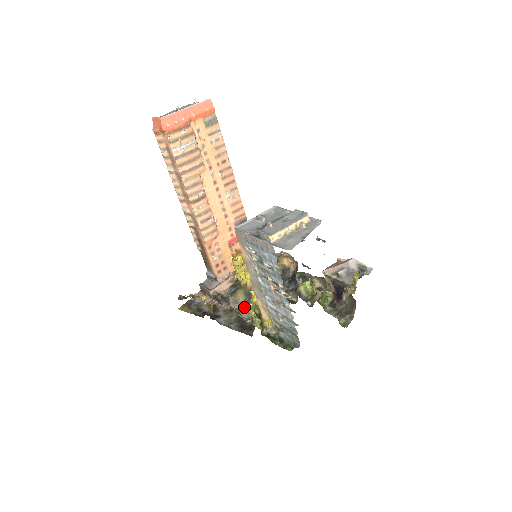
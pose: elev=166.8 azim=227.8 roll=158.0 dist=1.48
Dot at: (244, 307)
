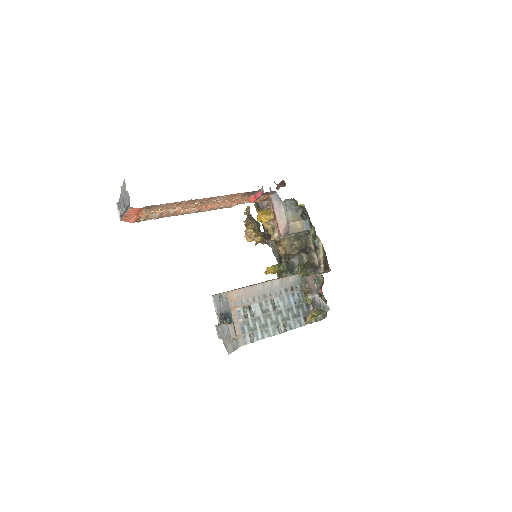
Dot at: occluded
